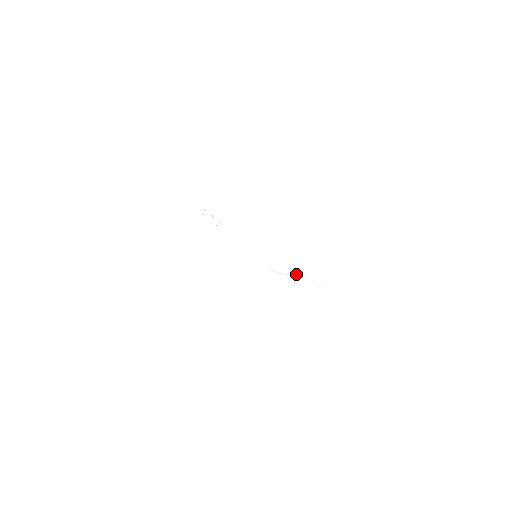
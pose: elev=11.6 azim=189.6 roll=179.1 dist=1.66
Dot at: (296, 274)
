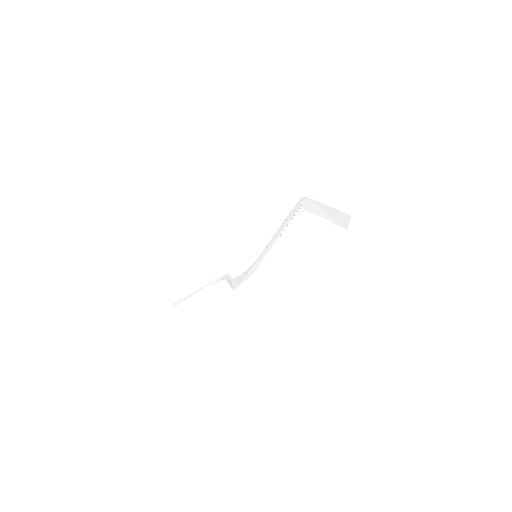
Dot at: (286, 225)
